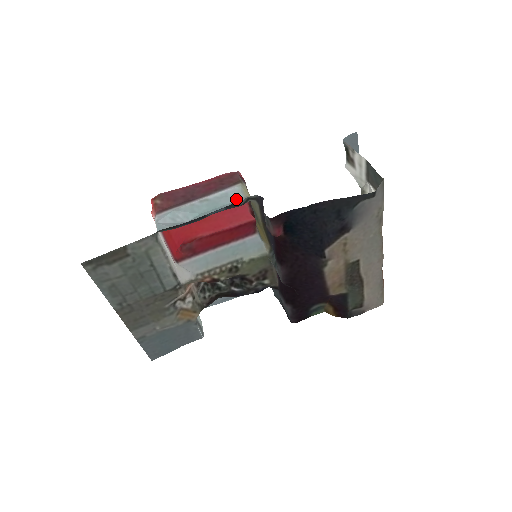
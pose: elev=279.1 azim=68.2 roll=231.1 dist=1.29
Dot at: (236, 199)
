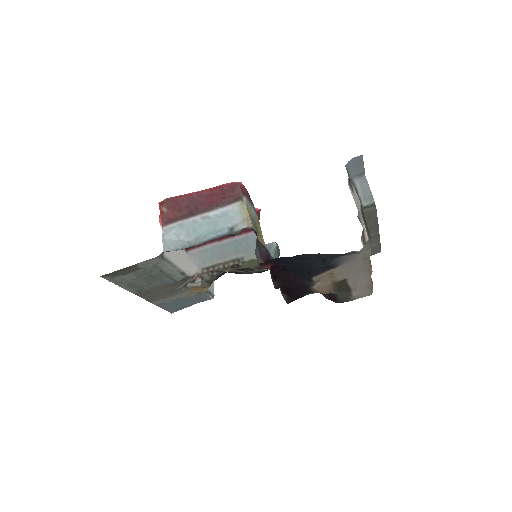
Dot at: (234, 222)
